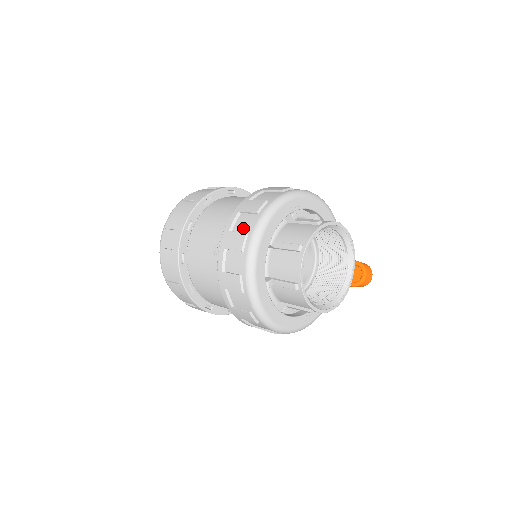
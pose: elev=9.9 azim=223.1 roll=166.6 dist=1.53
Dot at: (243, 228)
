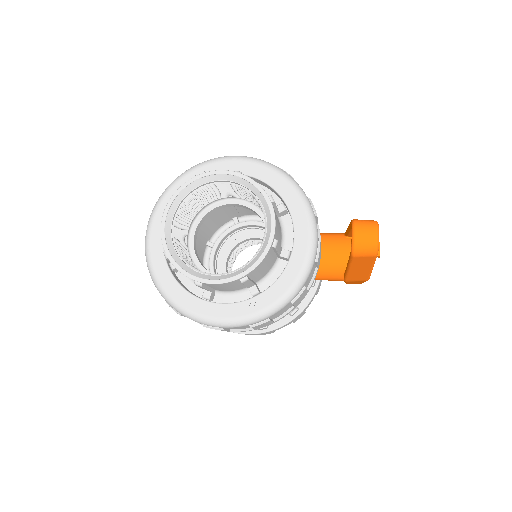
Dot at: occluded
